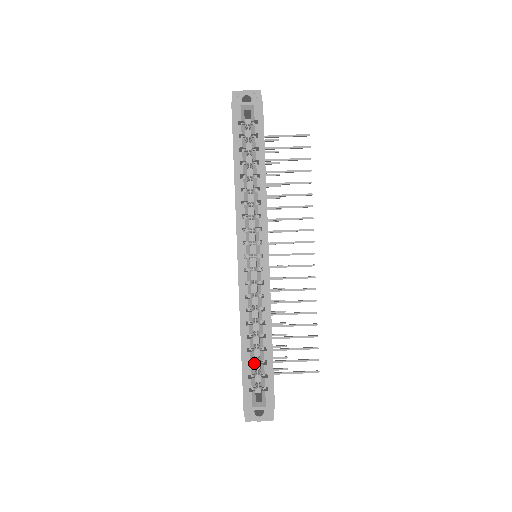
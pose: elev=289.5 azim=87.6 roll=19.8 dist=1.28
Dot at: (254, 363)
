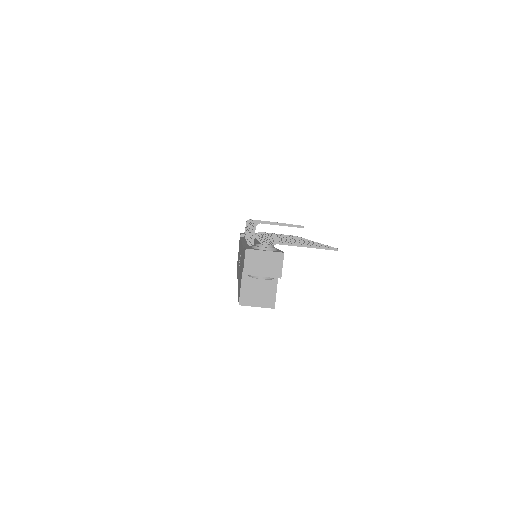
Dot at: occluded
